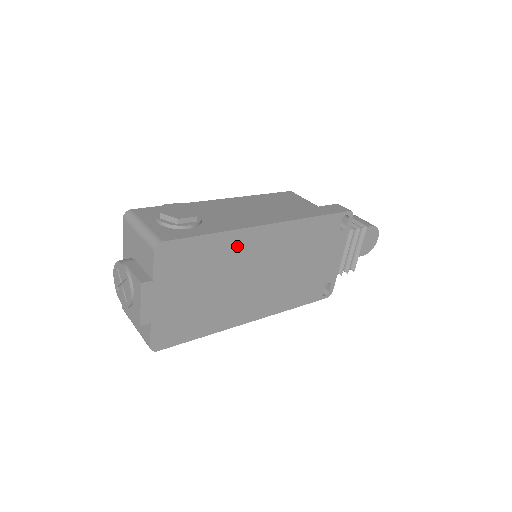
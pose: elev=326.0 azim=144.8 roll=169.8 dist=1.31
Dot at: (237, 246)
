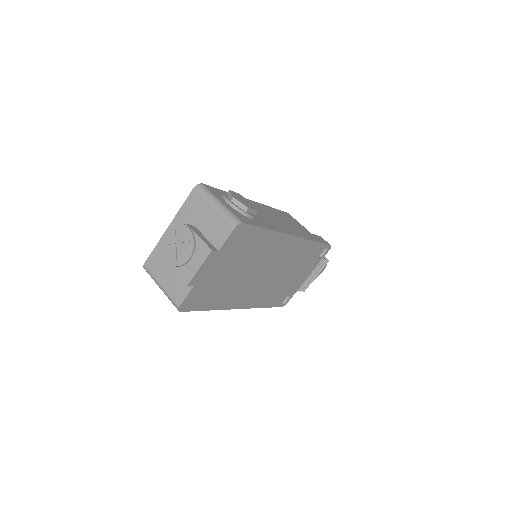
Dot at: (271, 245)
